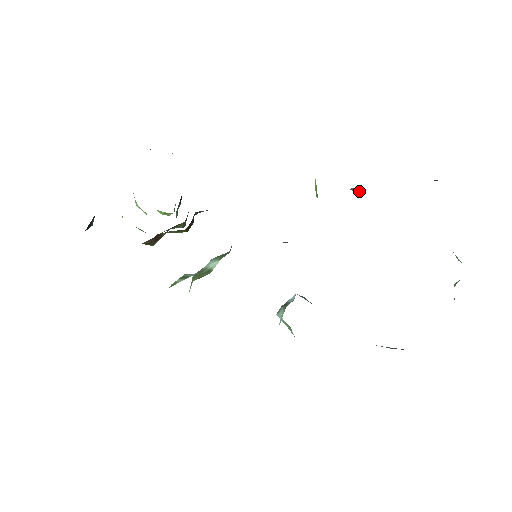
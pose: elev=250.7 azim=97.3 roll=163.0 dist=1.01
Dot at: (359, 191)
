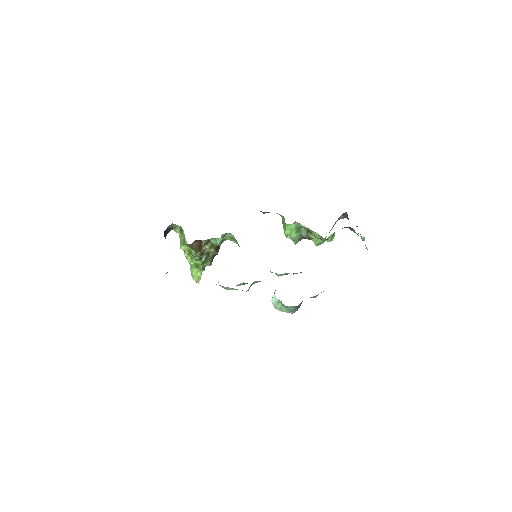
Dot at: (307, 230)
